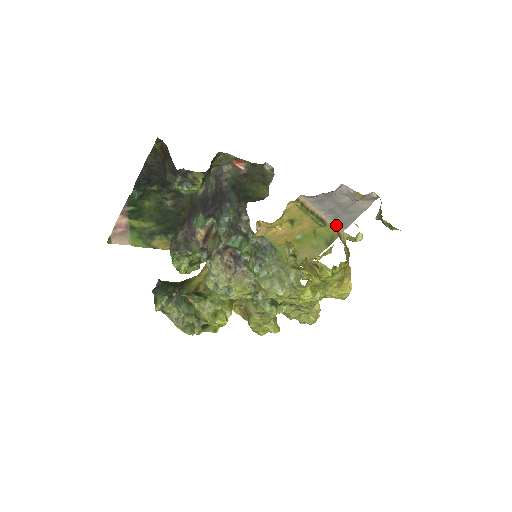
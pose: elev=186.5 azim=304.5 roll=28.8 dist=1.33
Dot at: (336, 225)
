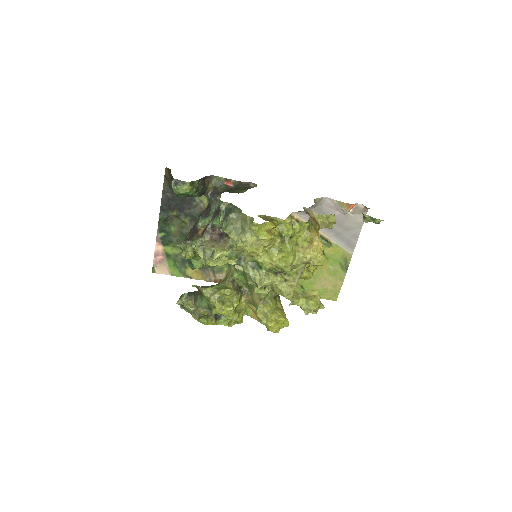
Dot at: (307, 209)
